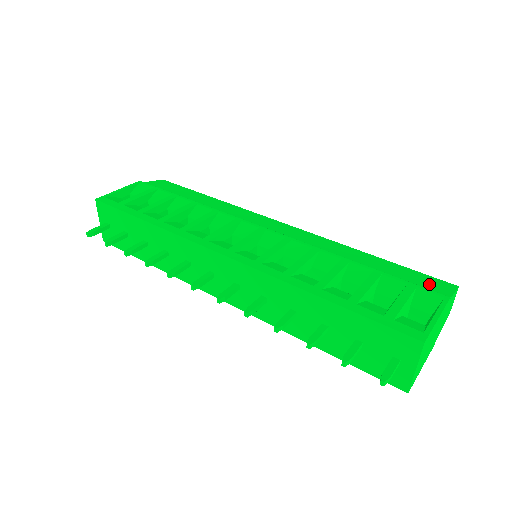
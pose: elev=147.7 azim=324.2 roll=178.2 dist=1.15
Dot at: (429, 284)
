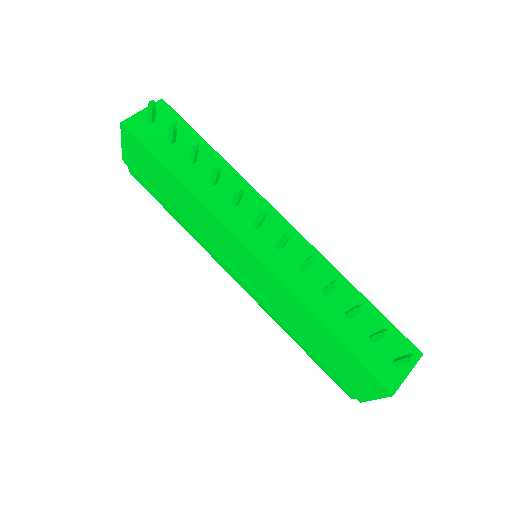
Dot at: occluded
